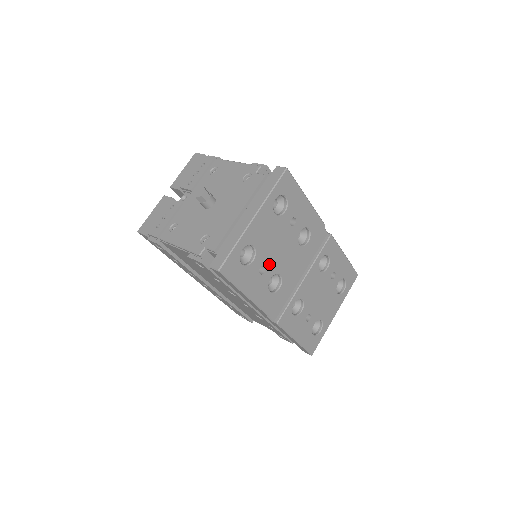
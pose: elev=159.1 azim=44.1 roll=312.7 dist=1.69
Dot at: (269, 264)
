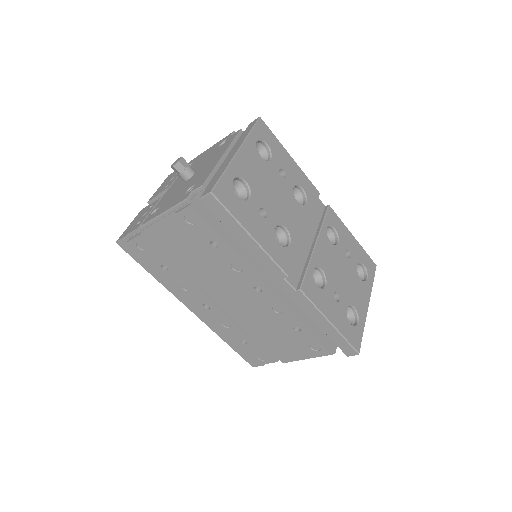
Dot at: (269, 210)
